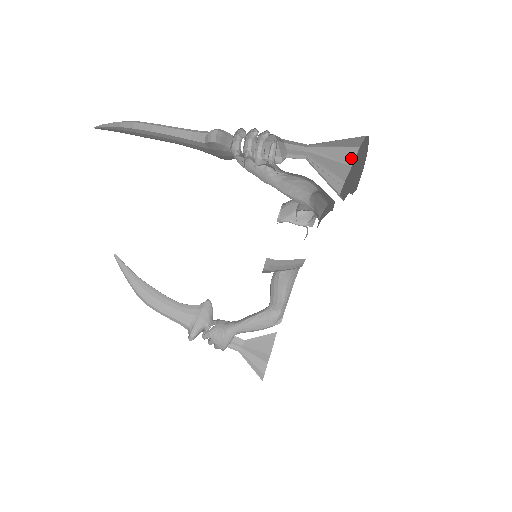
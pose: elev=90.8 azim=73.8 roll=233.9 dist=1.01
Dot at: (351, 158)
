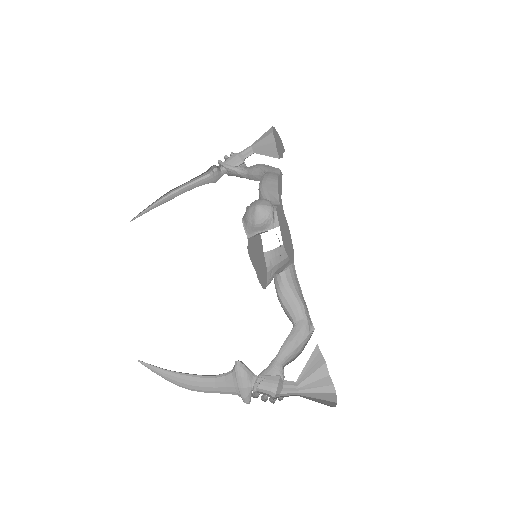
Dot at: occluded
